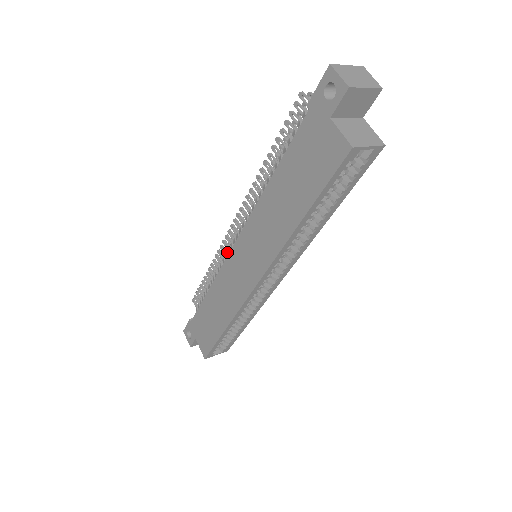
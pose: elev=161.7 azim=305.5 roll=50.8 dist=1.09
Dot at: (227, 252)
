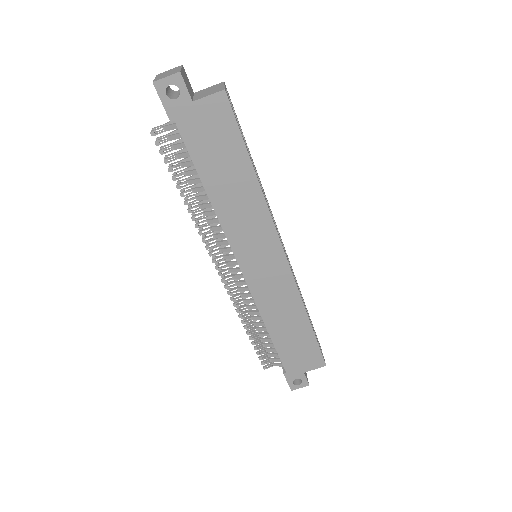
Dot at: (239, 294)
